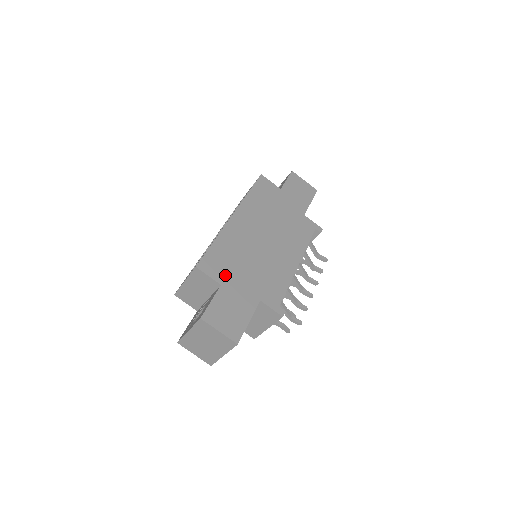
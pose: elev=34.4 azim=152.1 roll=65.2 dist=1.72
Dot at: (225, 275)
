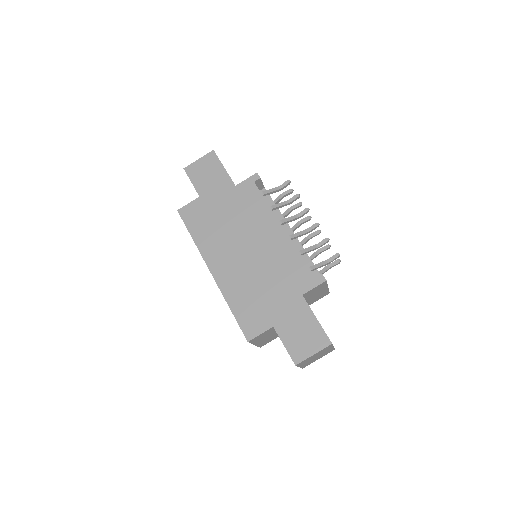
Dot at: (266, 317)
